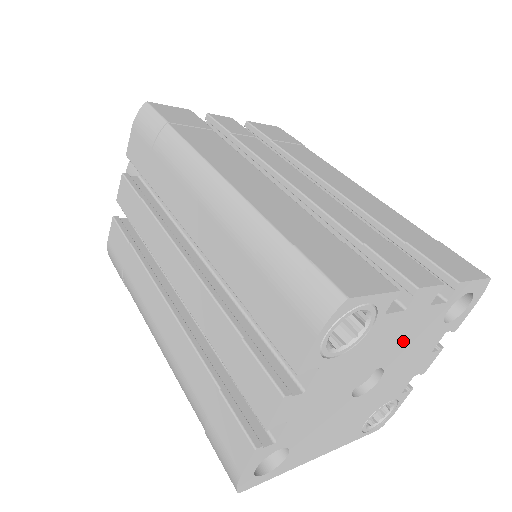
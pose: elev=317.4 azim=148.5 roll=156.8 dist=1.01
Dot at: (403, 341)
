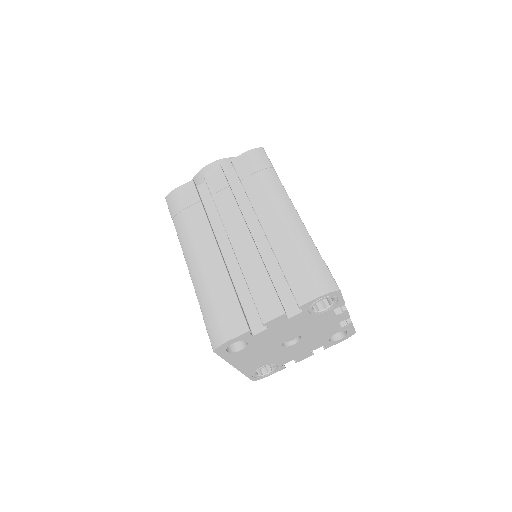
Dot at: (318, 332)
